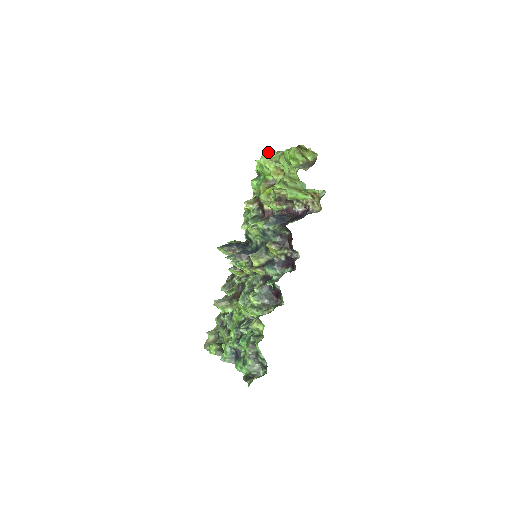
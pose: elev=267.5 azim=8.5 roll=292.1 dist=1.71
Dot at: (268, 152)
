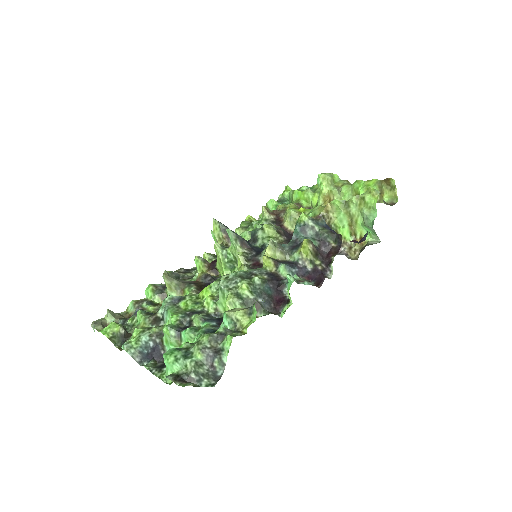
Dot at: occluded
